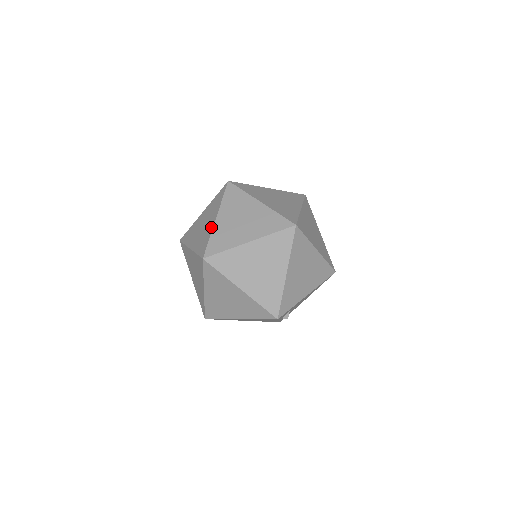
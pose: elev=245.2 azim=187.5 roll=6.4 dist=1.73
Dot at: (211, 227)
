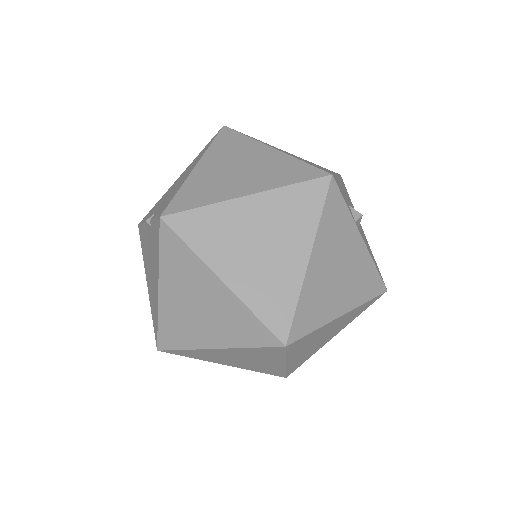
Dot at: (147, 223)
